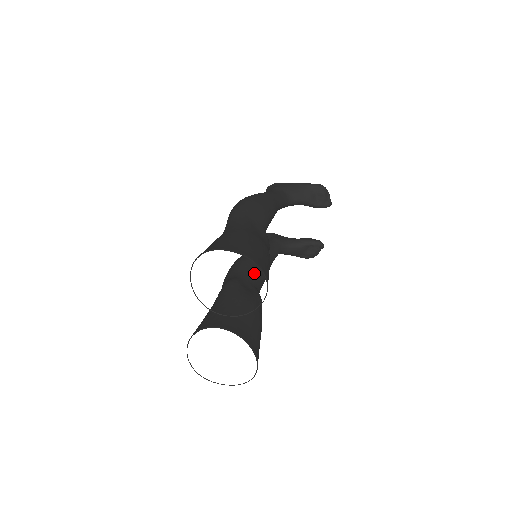
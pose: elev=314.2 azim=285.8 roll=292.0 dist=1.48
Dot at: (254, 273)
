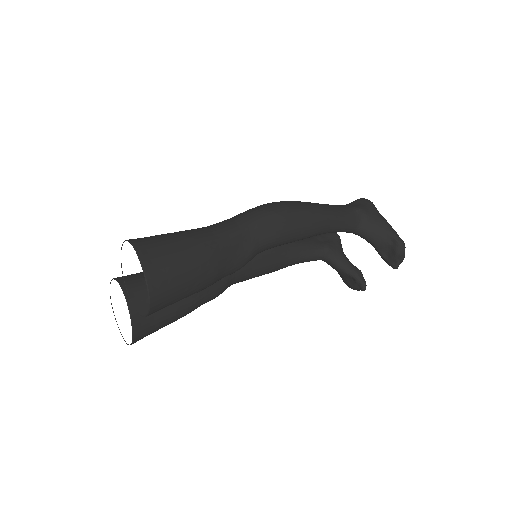
Dot at: (249, 265)
